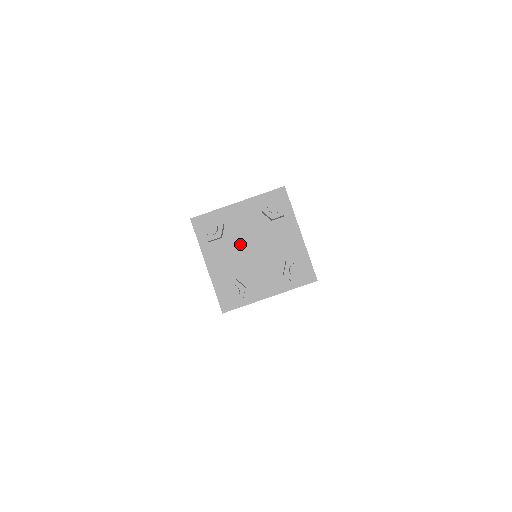
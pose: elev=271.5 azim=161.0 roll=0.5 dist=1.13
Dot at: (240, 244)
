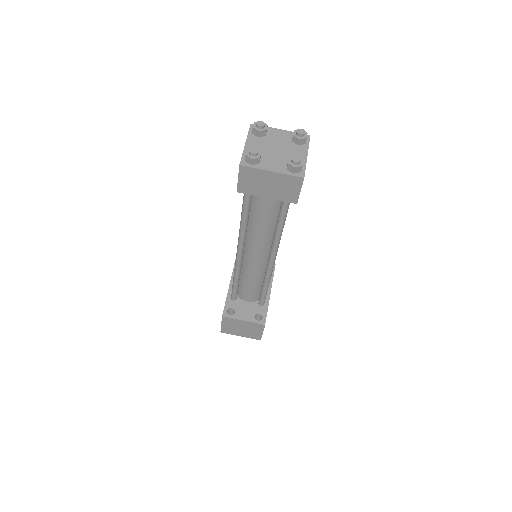
Dot at: (269, 153)
